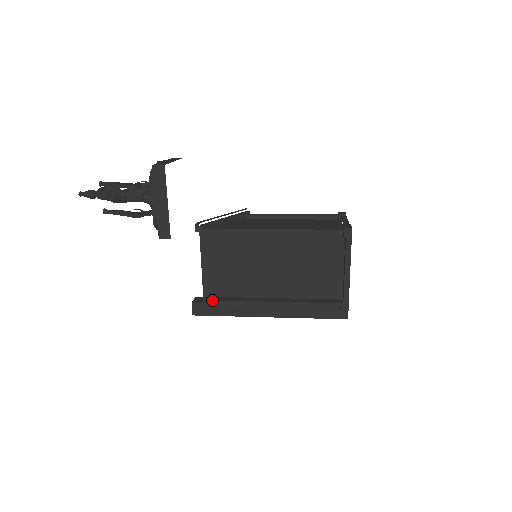
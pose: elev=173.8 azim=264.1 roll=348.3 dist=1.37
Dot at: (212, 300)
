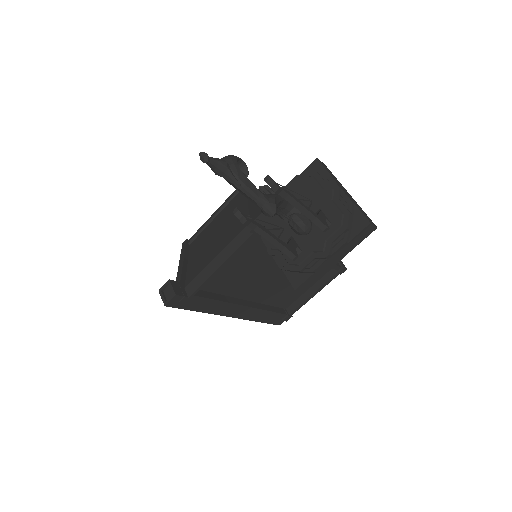
Dot at: (199, 296)
